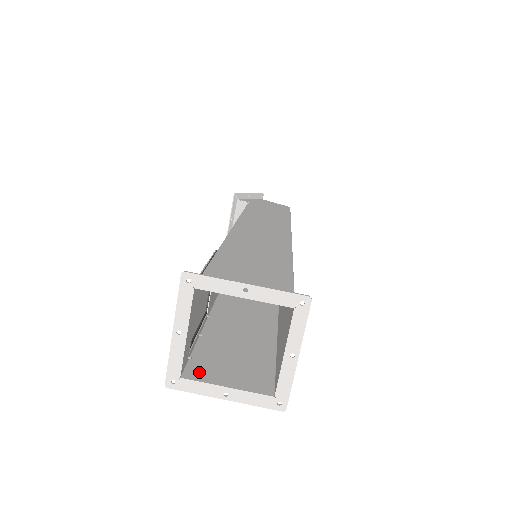
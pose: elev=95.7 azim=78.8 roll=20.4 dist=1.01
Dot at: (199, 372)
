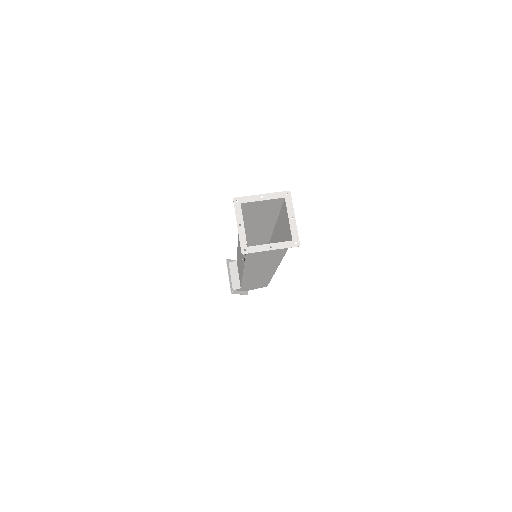
Dot at: occluded
